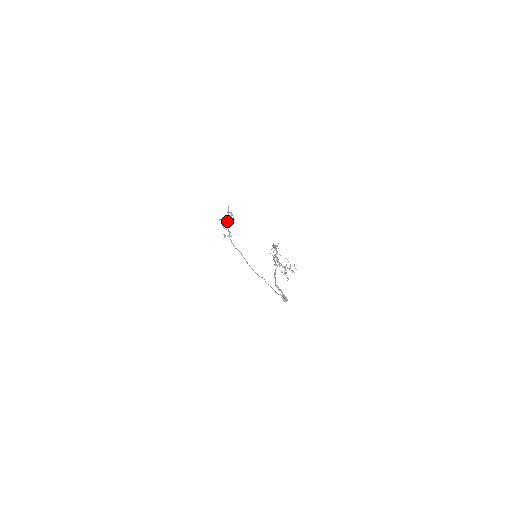
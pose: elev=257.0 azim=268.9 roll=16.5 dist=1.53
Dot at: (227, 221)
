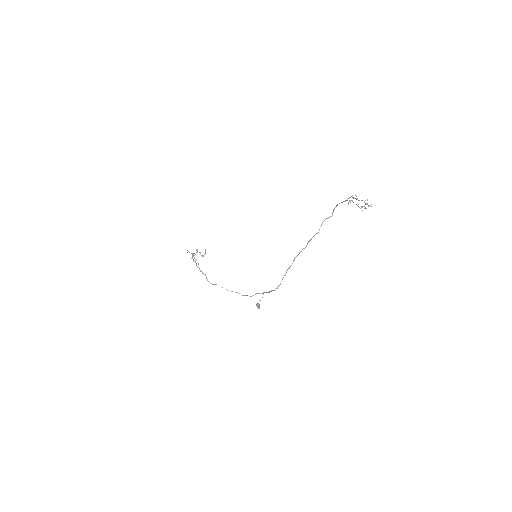
Dot at: occluded
